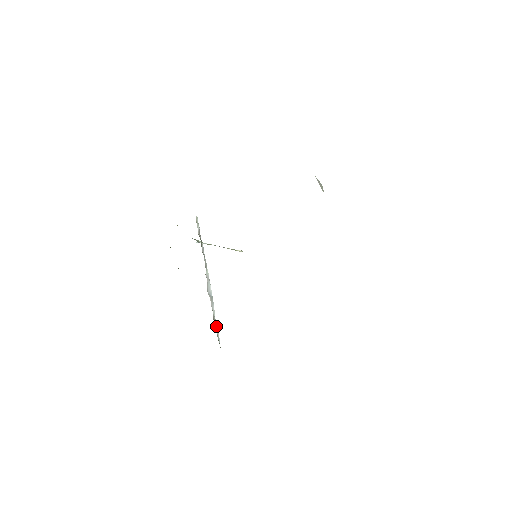
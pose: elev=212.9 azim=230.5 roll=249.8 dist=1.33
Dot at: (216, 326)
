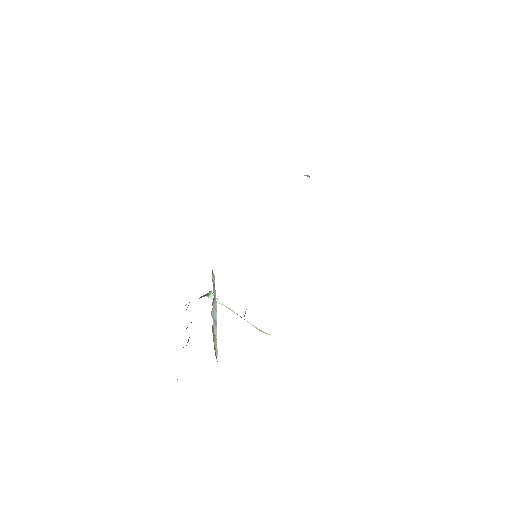
Dot at: (215, 341)
